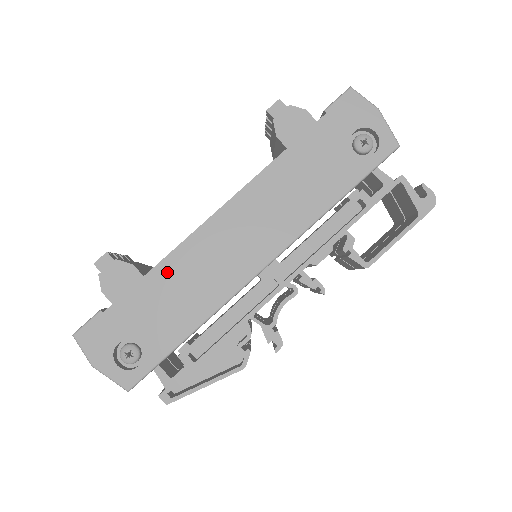
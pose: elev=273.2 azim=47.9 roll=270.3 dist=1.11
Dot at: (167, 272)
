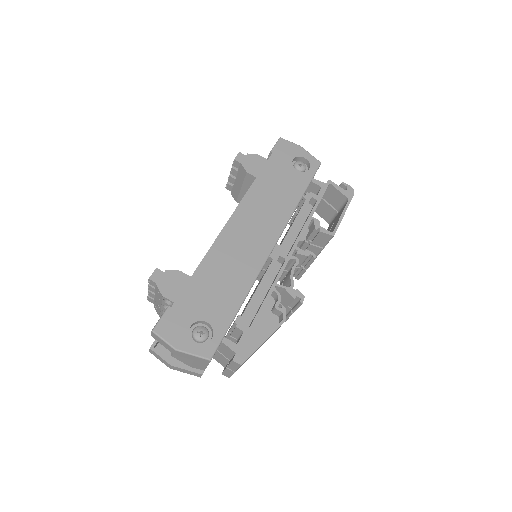
Dot at: (209, 267)
